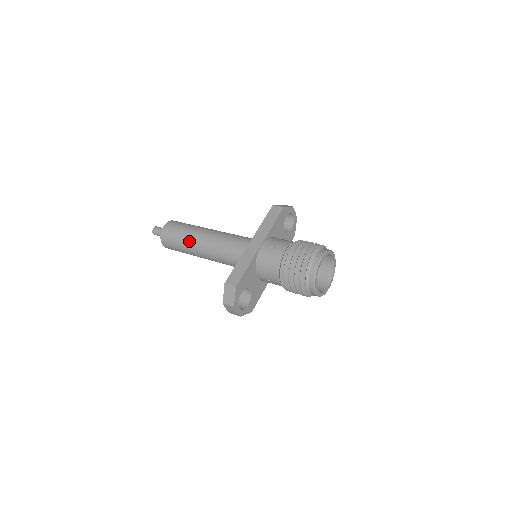
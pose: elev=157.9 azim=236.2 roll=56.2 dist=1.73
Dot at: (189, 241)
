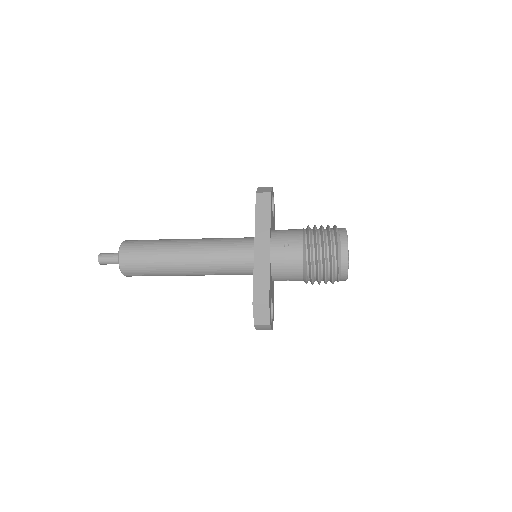
Dot at: (166, 263)
